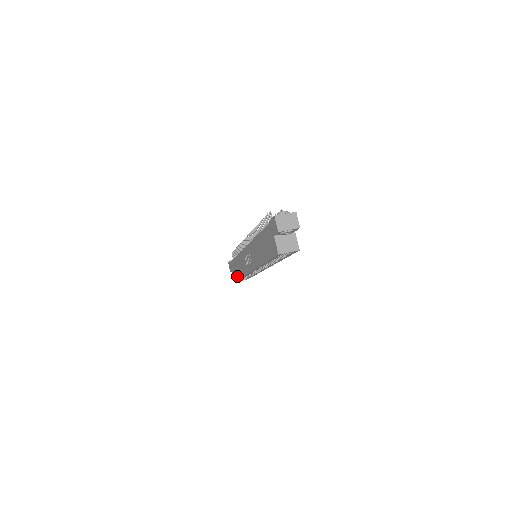
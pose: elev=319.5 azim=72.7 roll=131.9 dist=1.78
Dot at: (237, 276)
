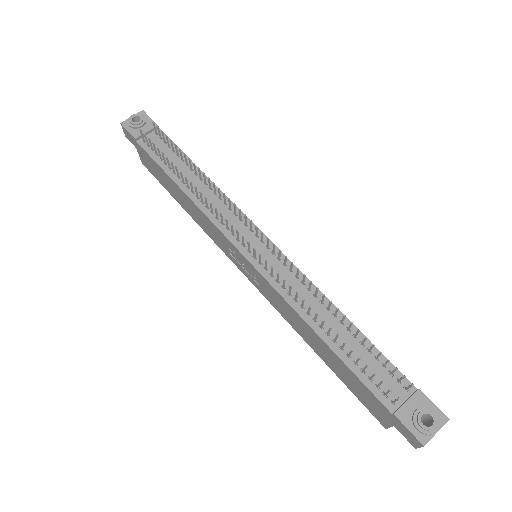
Dot at: (166, 188)
